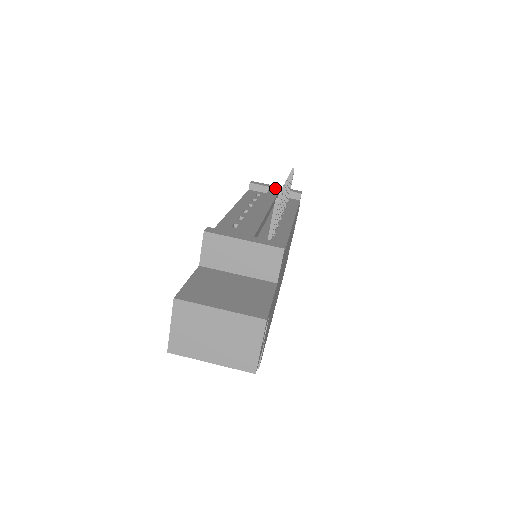
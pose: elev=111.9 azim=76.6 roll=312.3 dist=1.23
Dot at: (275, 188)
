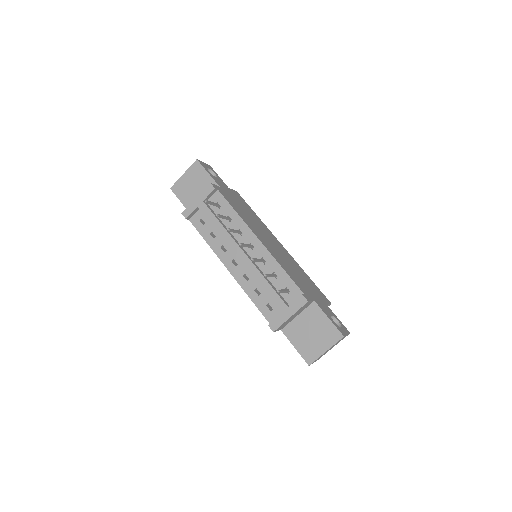
Dot at: (201, 206)
